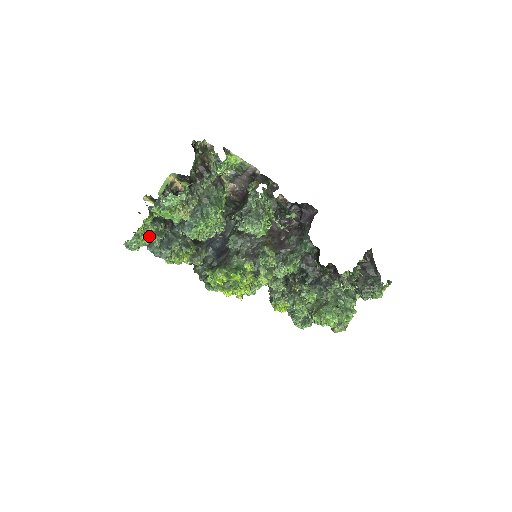
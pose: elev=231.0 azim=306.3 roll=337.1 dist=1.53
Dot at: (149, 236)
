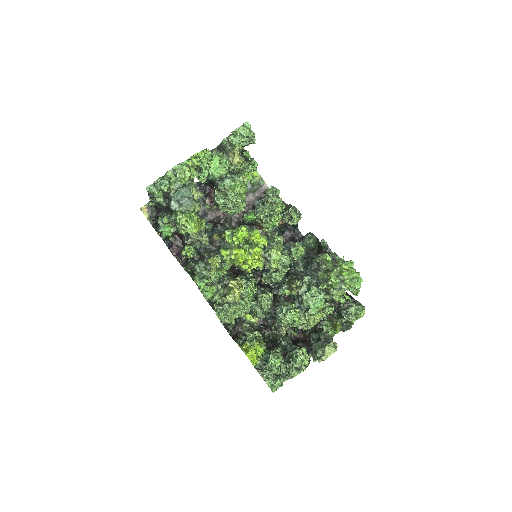
Dot at: (189, 175)
